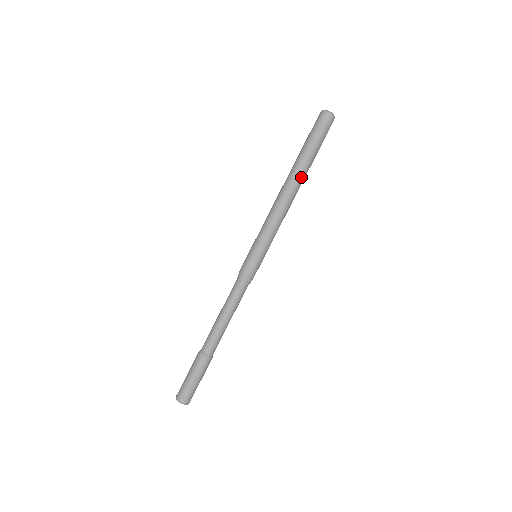
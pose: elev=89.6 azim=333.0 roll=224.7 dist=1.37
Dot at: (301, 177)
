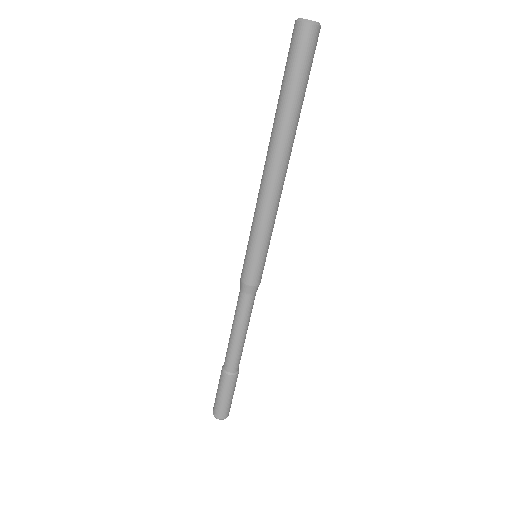
Dot at: (291, 141)
